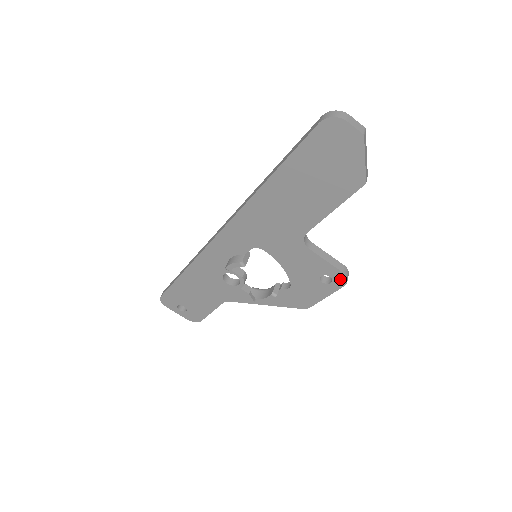
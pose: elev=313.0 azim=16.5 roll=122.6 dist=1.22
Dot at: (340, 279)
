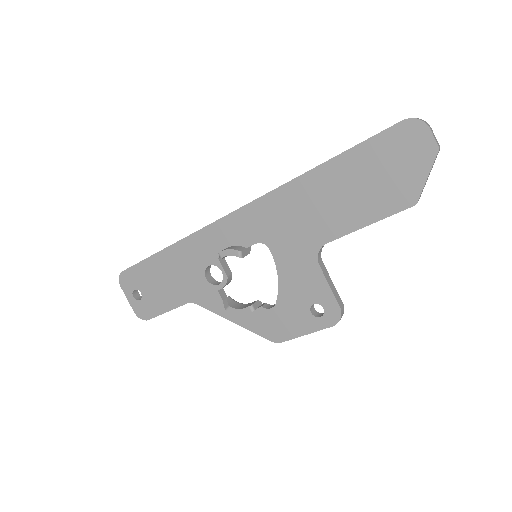
Dot at: (333, 315)
